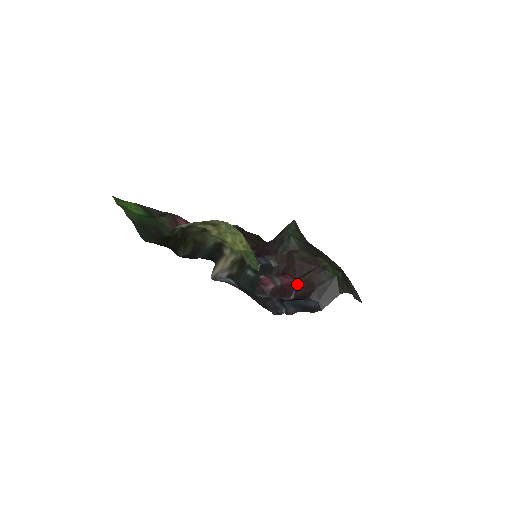
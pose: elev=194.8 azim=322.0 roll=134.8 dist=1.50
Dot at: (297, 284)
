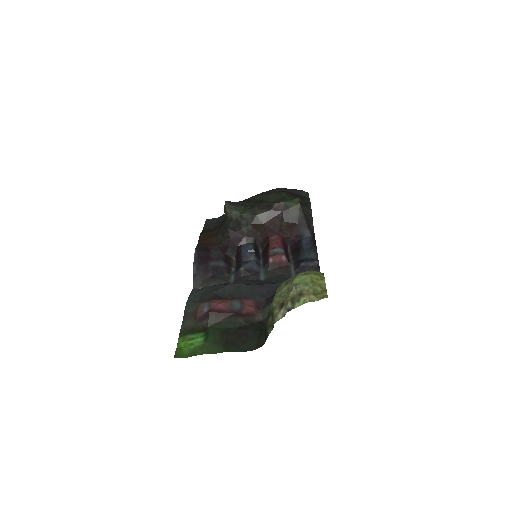
Dot at: (282, 235)
